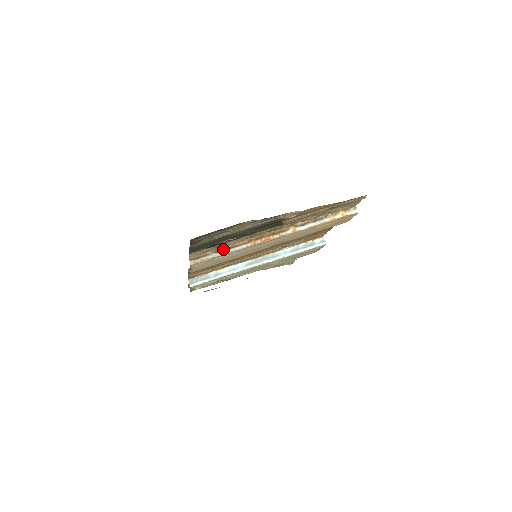
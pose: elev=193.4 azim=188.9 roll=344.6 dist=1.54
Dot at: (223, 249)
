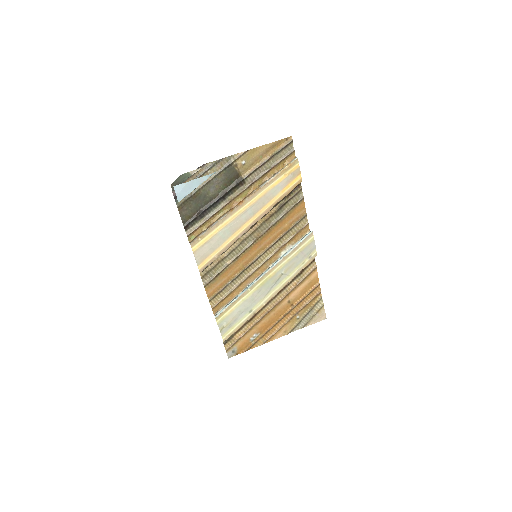
Dot at: (212, 224)
